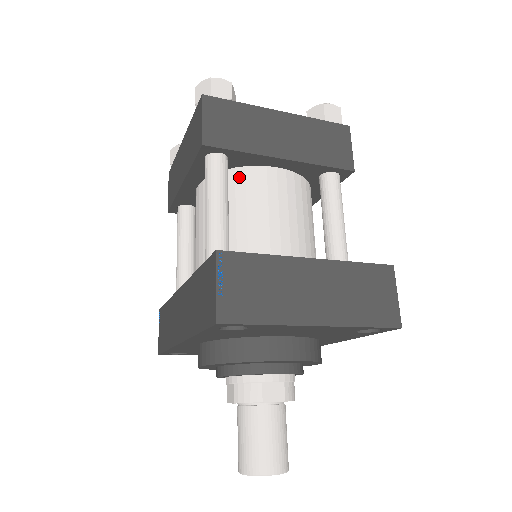
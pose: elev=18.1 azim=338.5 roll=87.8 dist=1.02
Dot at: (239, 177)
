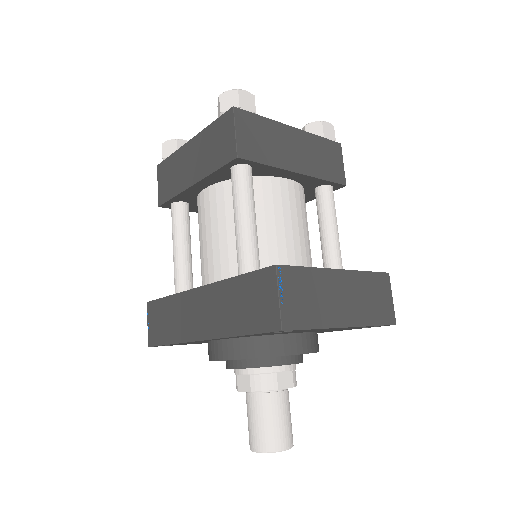
Dot at: (256, 186)
